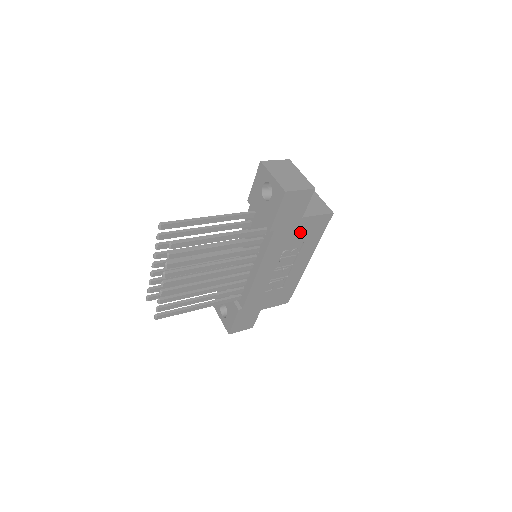
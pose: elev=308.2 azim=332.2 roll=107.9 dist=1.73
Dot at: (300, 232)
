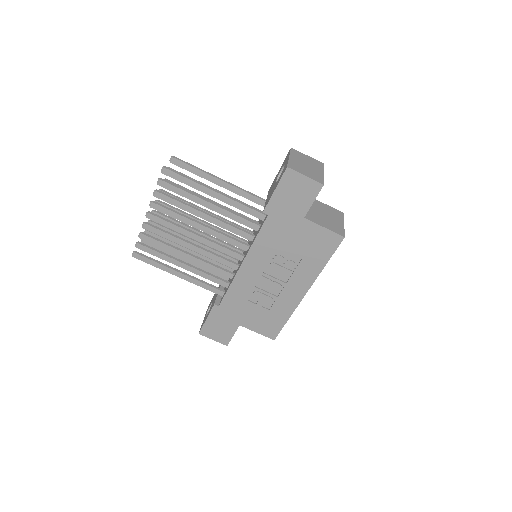
Dot at: (300, 238)
